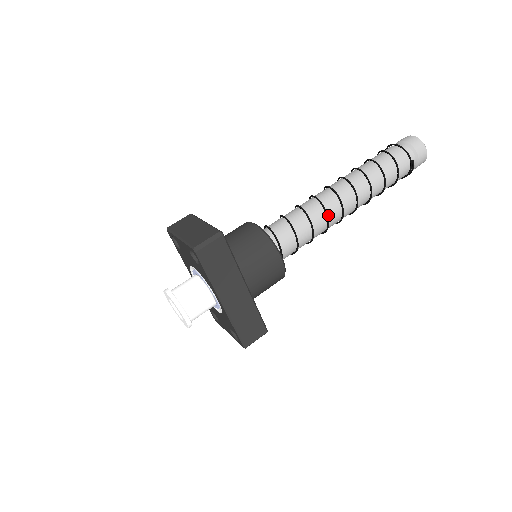
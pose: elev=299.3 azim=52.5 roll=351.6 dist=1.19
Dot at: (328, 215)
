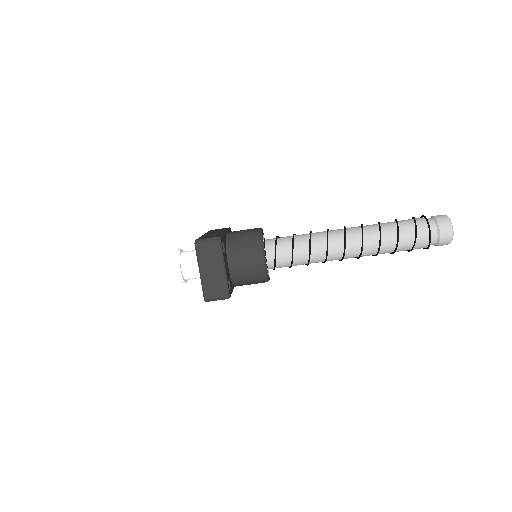
Dot at: occluded
